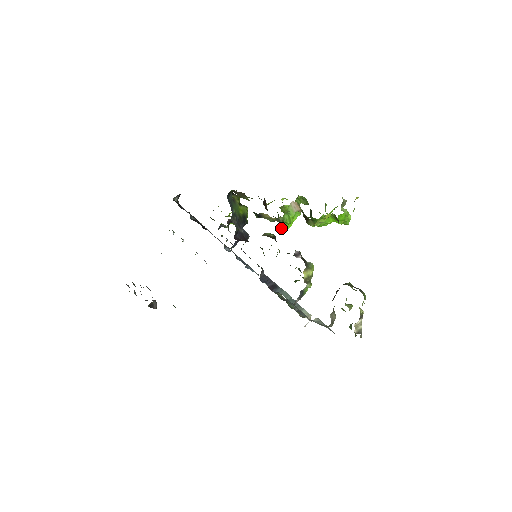
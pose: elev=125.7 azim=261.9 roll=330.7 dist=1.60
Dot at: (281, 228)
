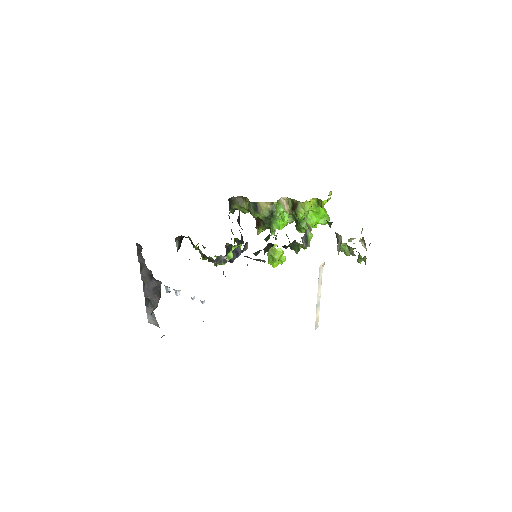
Dot at: (274, 233)
